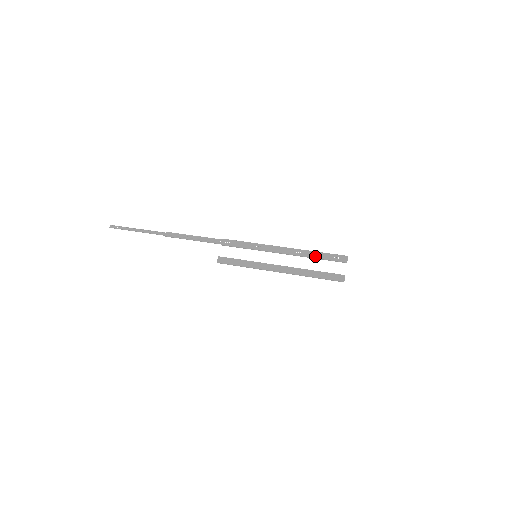
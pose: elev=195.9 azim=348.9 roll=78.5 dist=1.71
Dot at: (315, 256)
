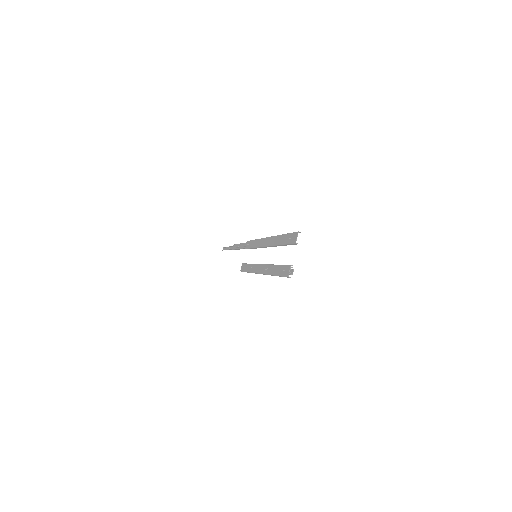
Dot at: (279, 242)
